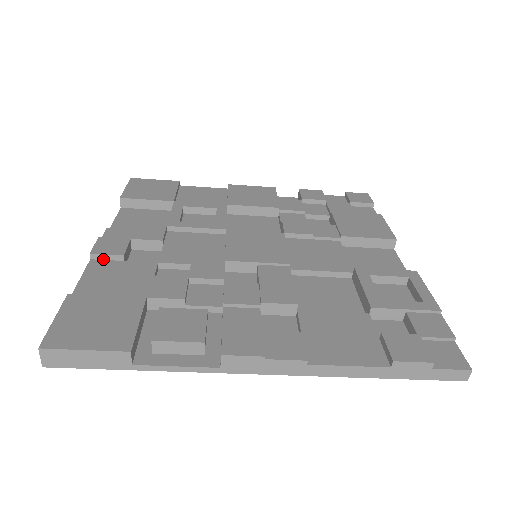
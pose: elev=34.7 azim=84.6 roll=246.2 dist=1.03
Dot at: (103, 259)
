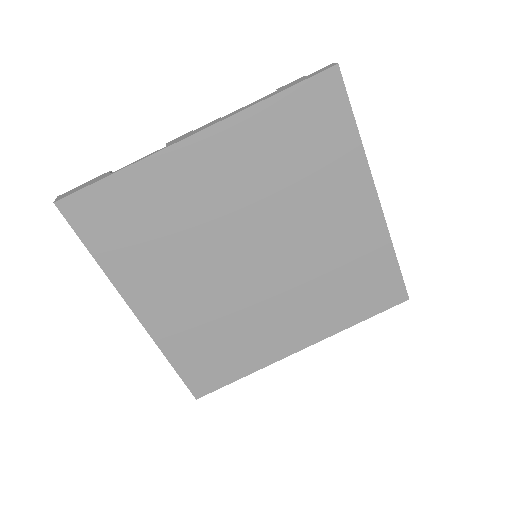
Dot at: occluded
